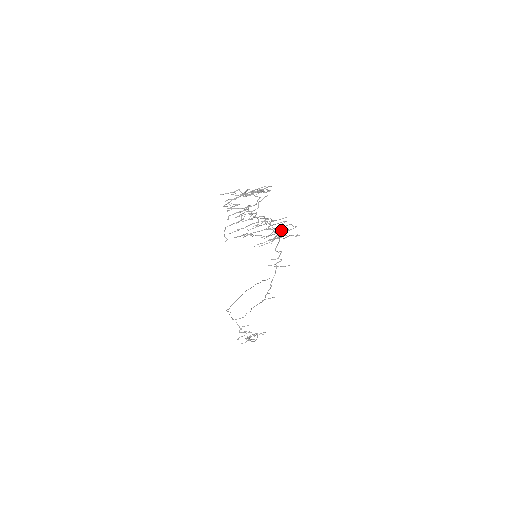
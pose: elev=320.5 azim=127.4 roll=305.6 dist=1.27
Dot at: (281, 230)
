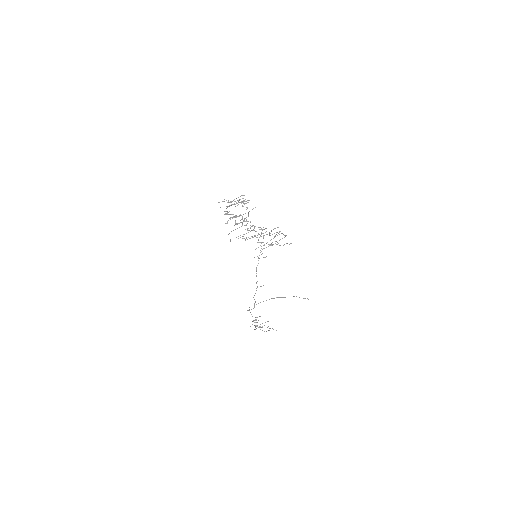
Dot at: (267, 234)
